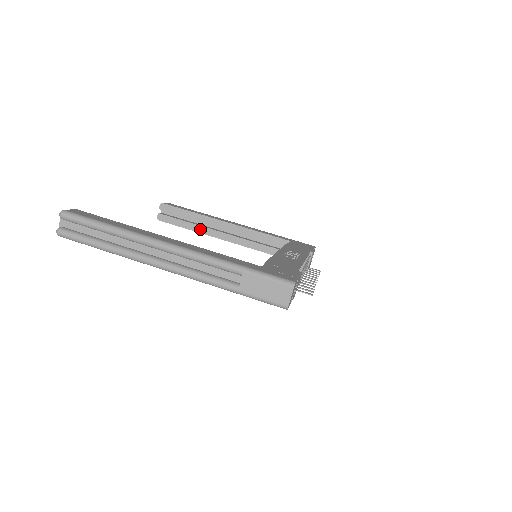
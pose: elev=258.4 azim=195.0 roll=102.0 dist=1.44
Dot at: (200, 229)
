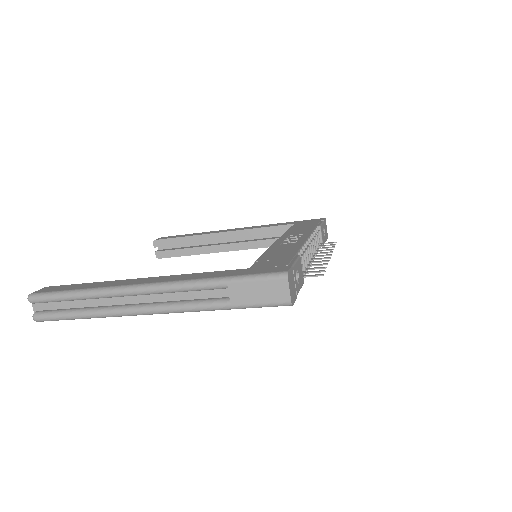
Dot at: (201, 250)
